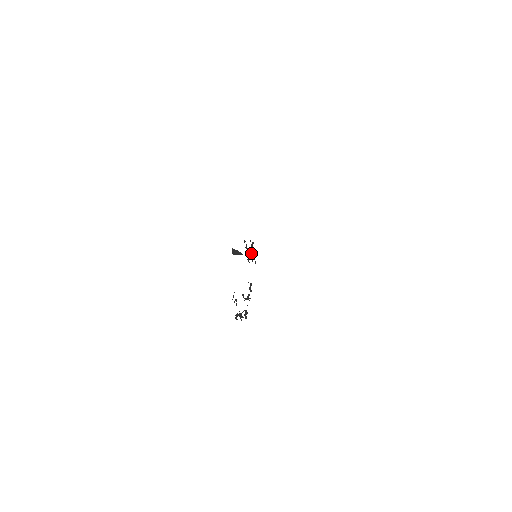
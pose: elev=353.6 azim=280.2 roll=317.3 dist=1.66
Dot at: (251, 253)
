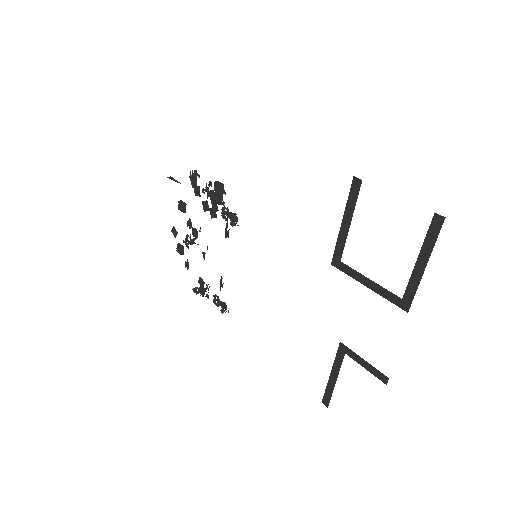
Dot at: (218, 203)
